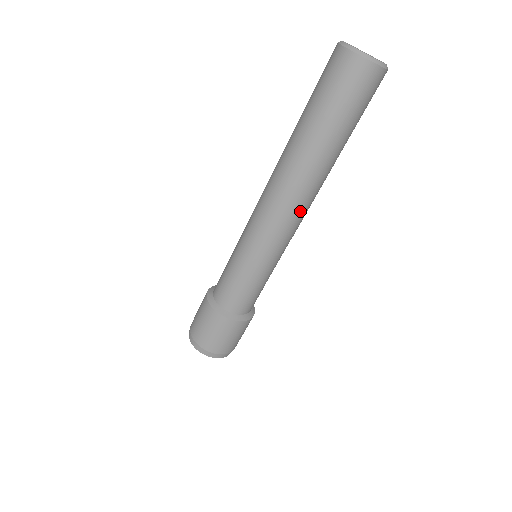
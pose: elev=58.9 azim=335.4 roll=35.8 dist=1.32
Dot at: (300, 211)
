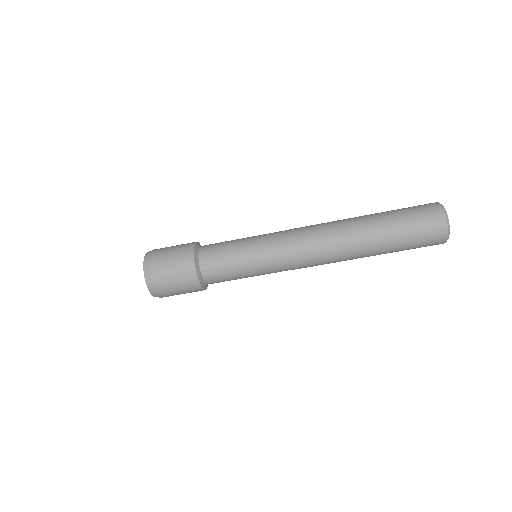
Dot at: (321, 261)
